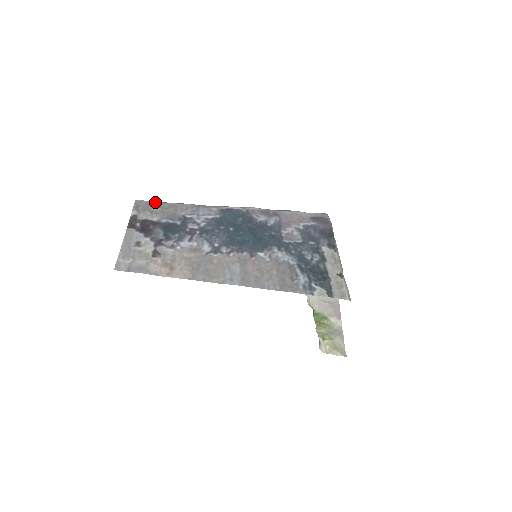
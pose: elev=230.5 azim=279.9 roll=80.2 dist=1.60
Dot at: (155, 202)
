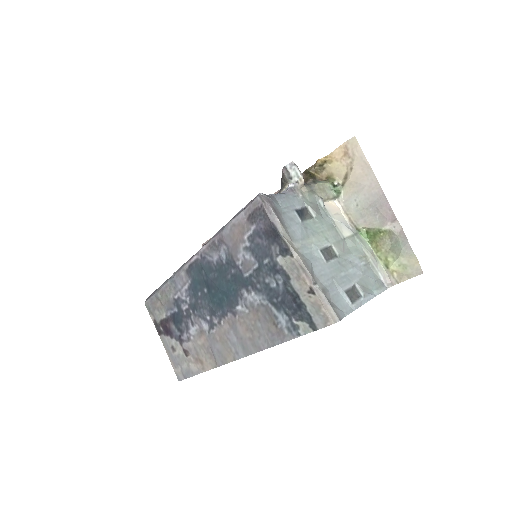
Dot at: (153, 296)
